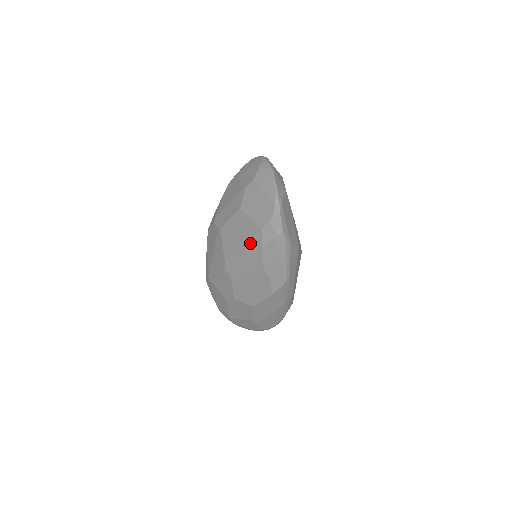
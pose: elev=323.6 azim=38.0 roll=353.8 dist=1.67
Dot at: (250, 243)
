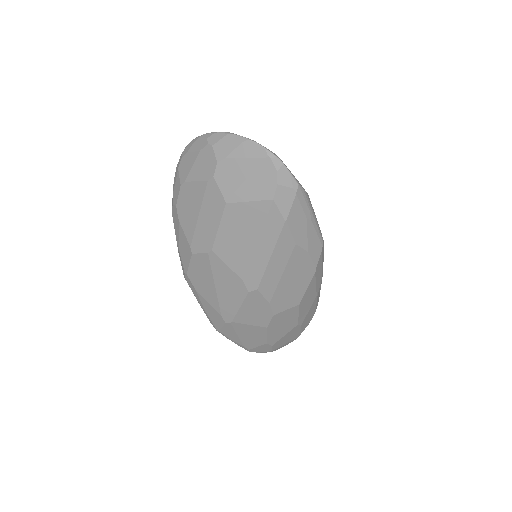
Dot at: (266, 230)
